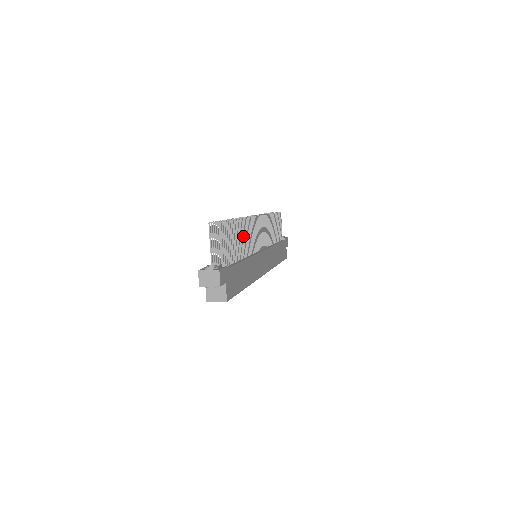
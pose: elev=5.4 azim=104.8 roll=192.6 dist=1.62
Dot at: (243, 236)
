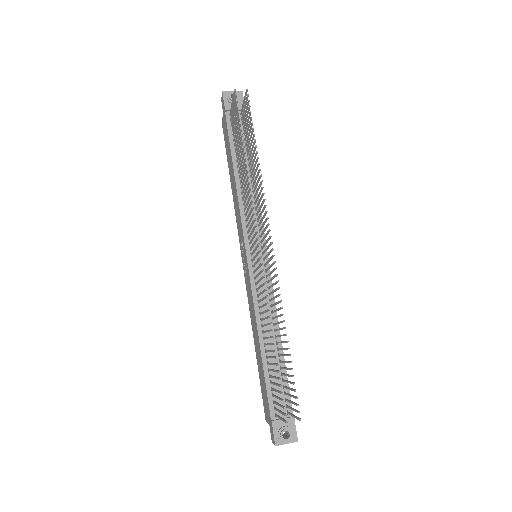
Dot at: occluded
